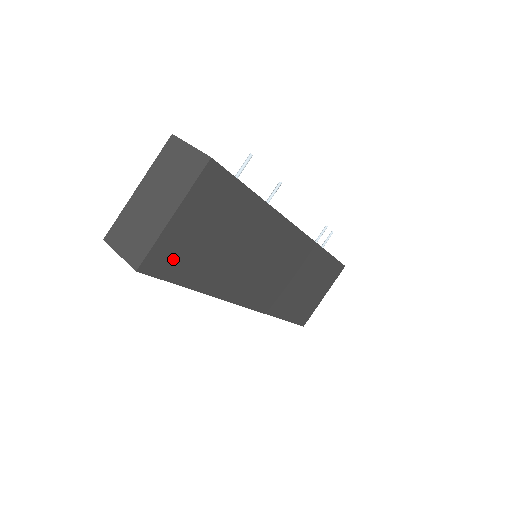
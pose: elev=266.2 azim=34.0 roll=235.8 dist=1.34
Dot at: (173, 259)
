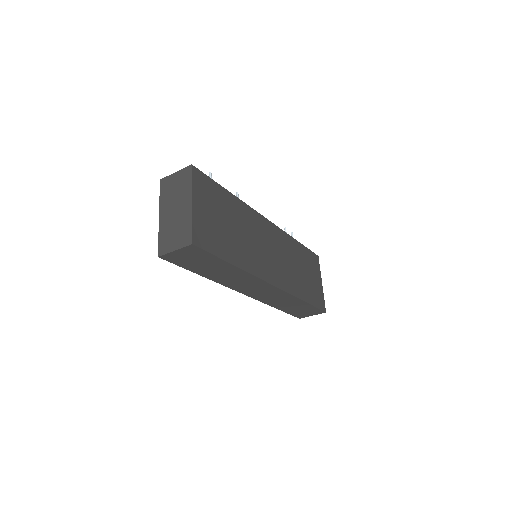
Dot at: (208, 237)
